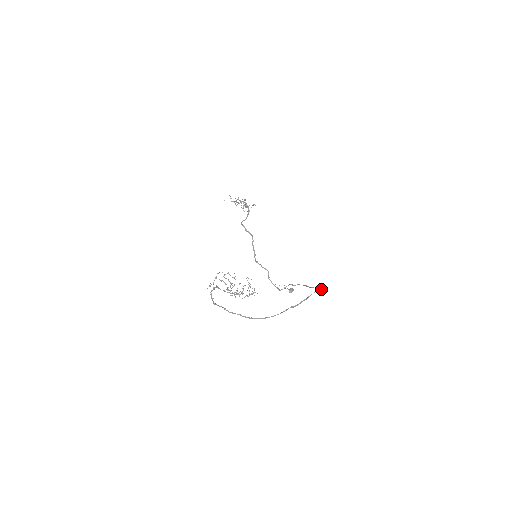
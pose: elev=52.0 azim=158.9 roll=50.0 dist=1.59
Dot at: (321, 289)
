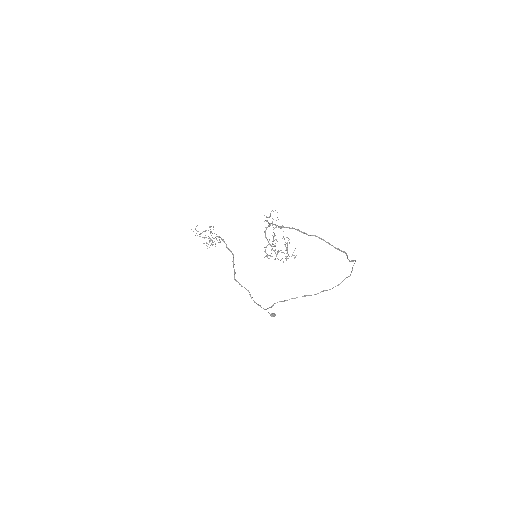
Dot at: (333, 287)
